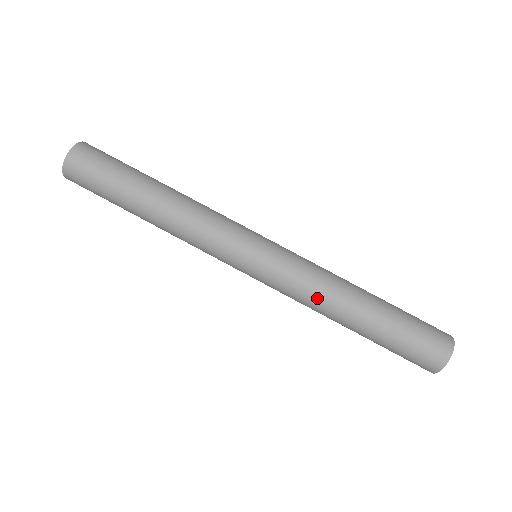
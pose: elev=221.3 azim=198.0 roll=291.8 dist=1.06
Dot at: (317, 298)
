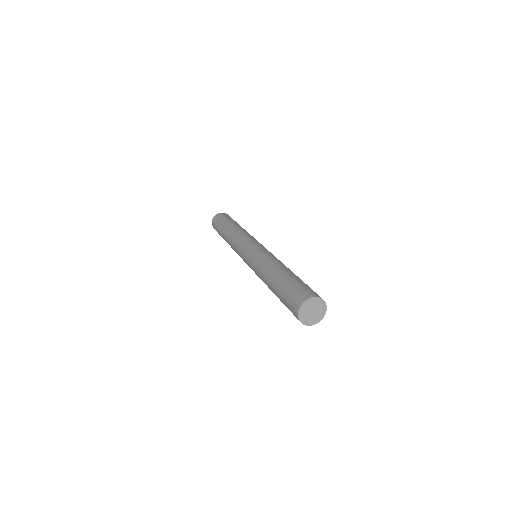
Dot at: (262, 265)
